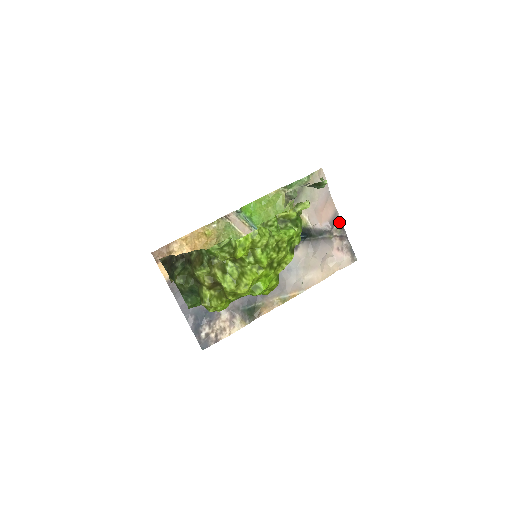
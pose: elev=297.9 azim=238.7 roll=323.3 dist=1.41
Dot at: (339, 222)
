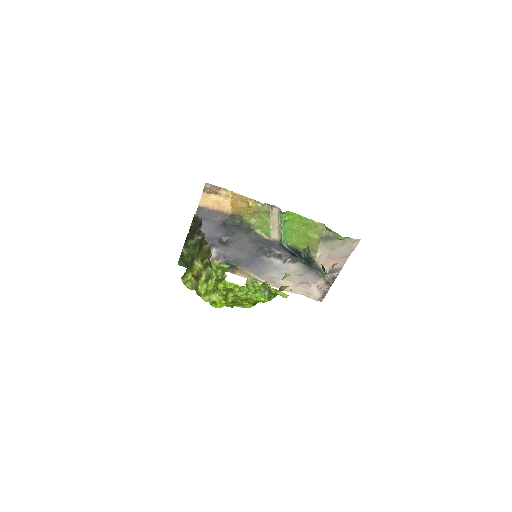
Dot at: (336, 274)
